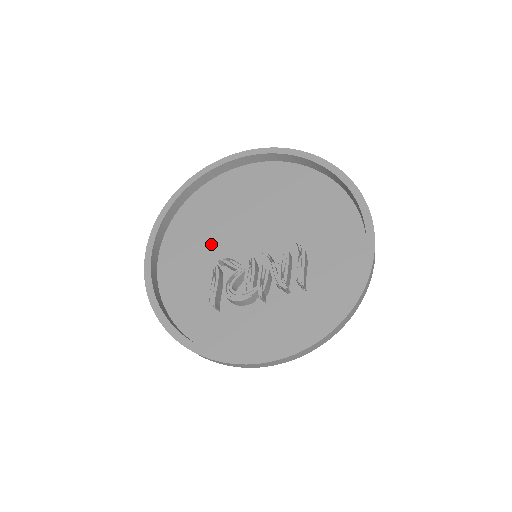
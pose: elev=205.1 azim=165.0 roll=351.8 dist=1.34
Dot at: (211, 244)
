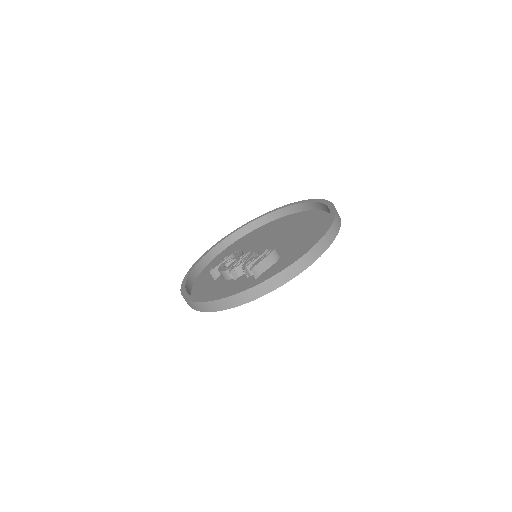
Dot at: (248, 248)
